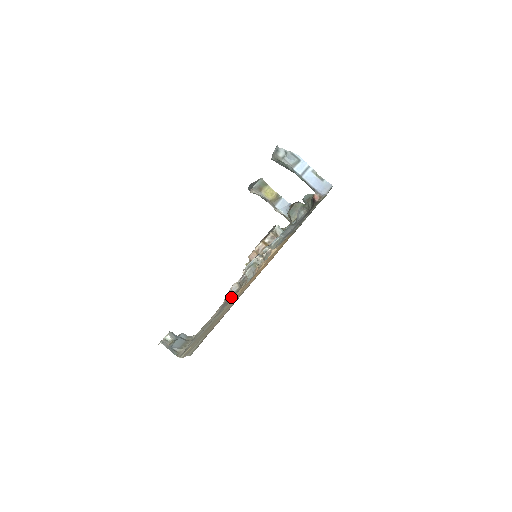
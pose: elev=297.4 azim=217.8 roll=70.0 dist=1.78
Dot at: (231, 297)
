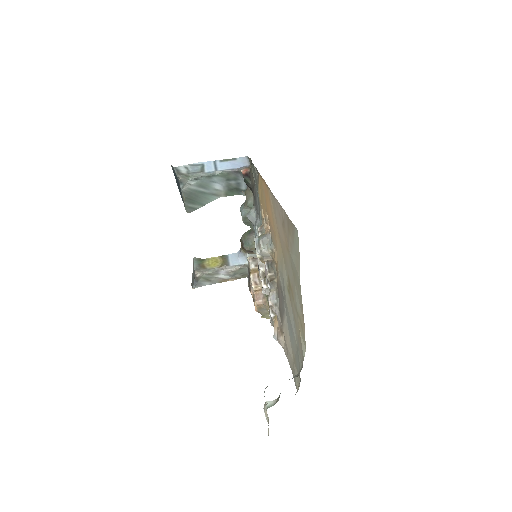
Dot at: (279, 296)
